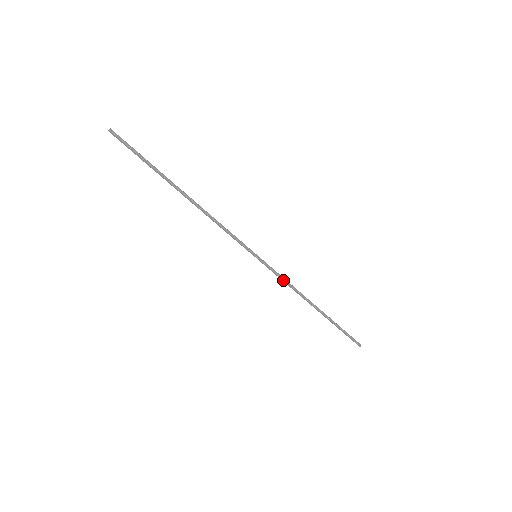
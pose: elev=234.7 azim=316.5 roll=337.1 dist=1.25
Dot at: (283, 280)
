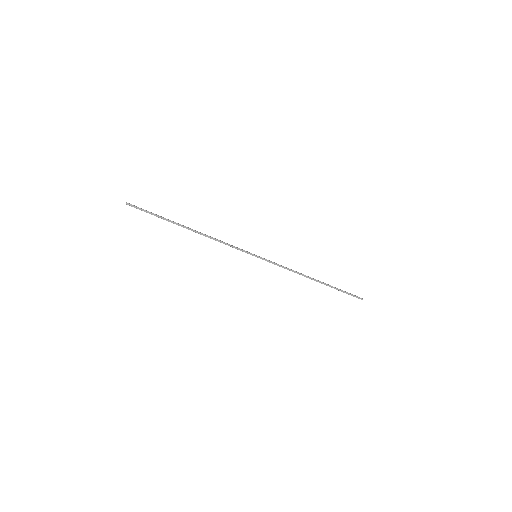
Dot at: (282, 267)
